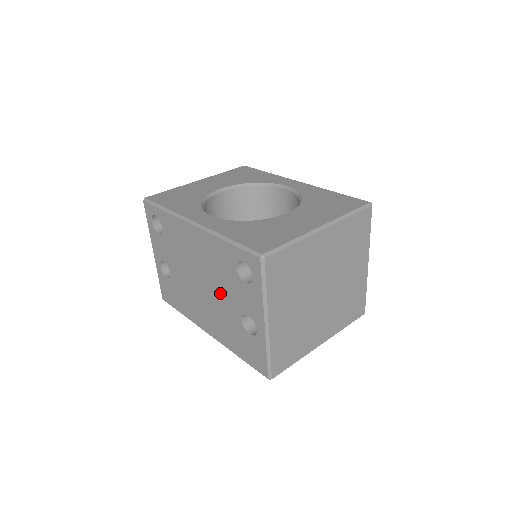
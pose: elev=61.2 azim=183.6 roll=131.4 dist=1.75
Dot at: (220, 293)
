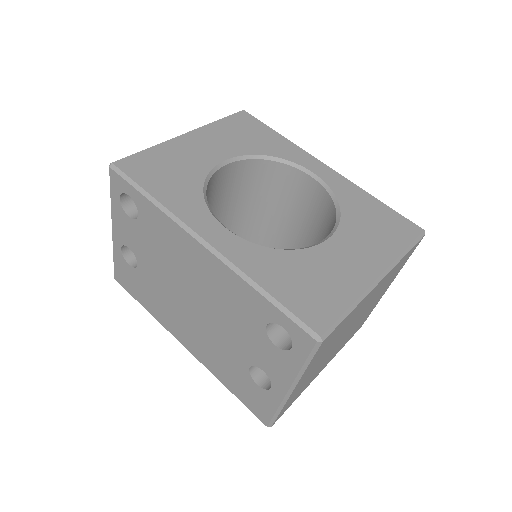
Dot at: (223, 329)
